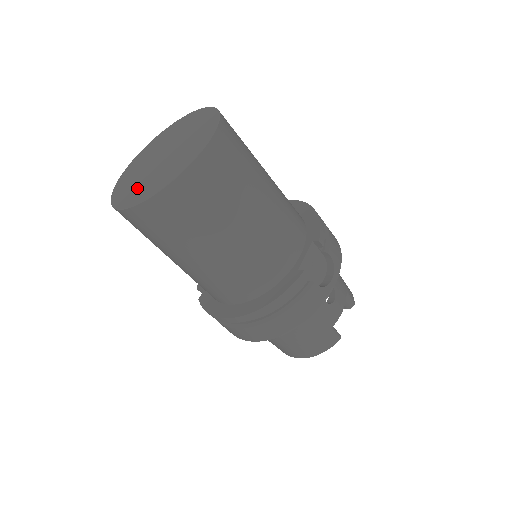
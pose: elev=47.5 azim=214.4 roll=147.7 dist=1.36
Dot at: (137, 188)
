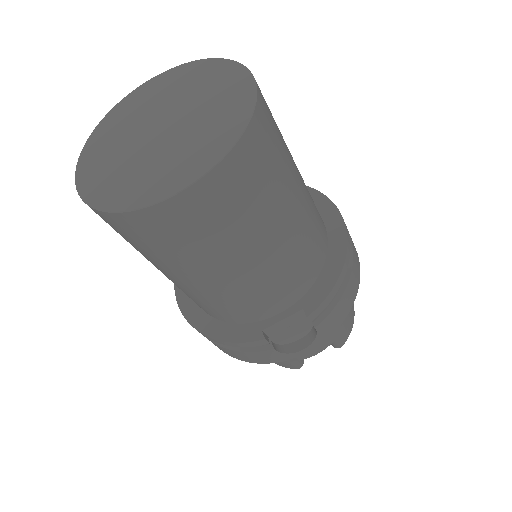
Dot at: (106, 159)
